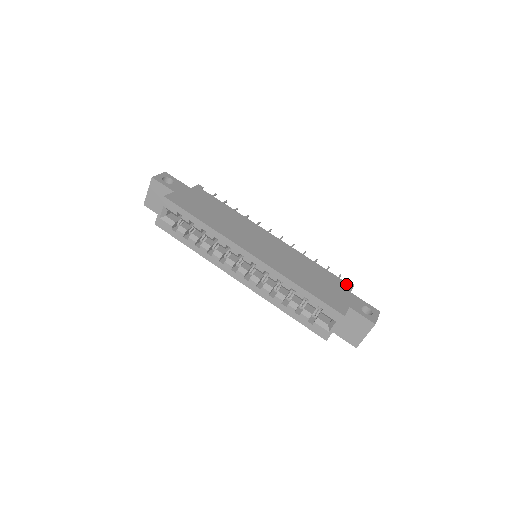
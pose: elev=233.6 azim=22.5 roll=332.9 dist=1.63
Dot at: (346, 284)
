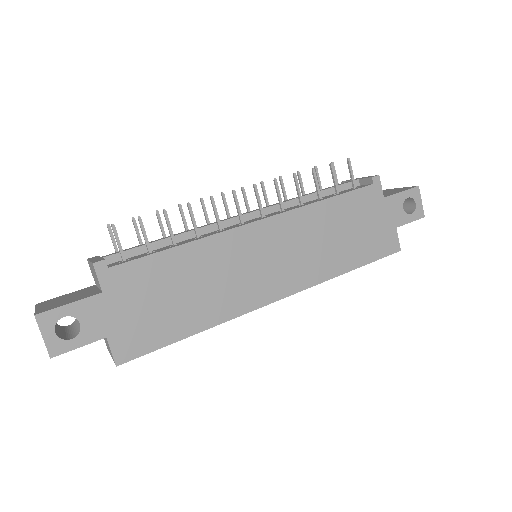
Dot at: (373, 189)
